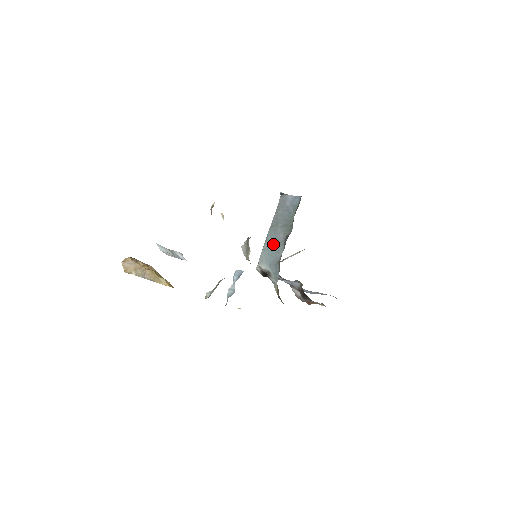
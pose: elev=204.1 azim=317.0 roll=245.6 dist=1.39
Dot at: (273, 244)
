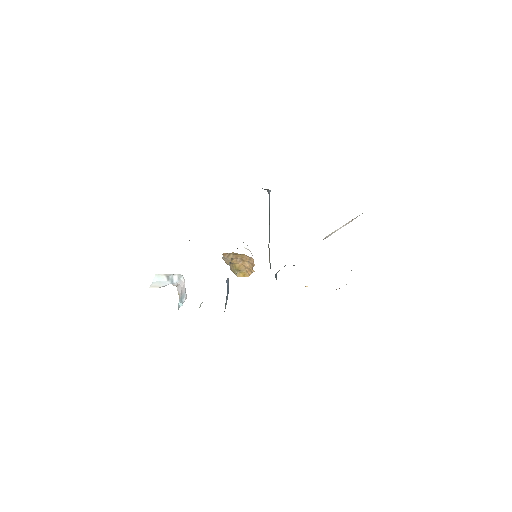
Dot at: (269, 241)
